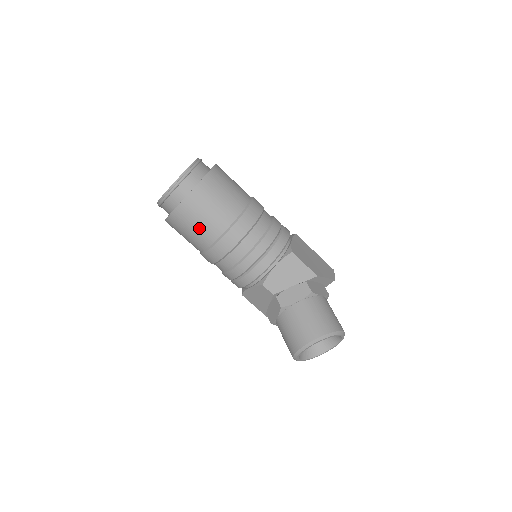
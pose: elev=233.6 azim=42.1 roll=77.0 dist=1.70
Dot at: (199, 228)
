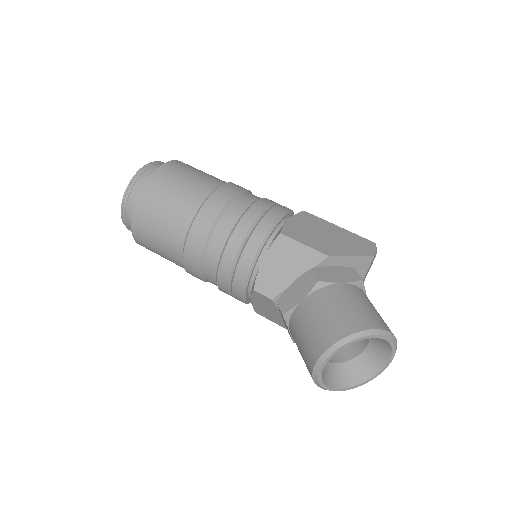
Dot at: (161, 240)
